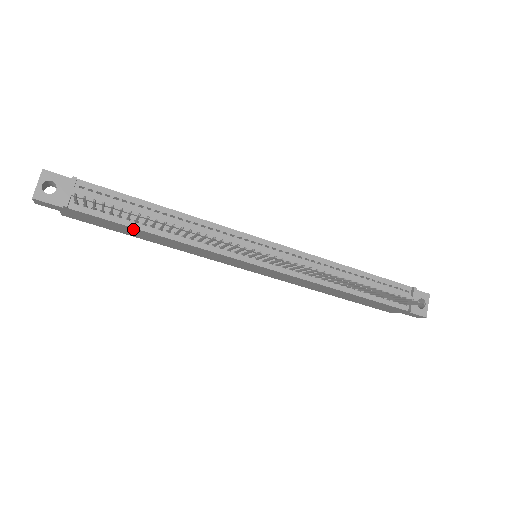
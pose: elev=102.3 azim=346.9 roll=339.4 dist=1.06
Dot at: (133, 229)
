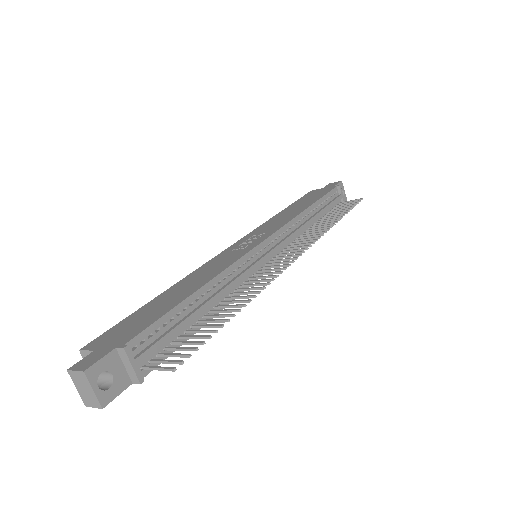
Dot at: (189, 334)
